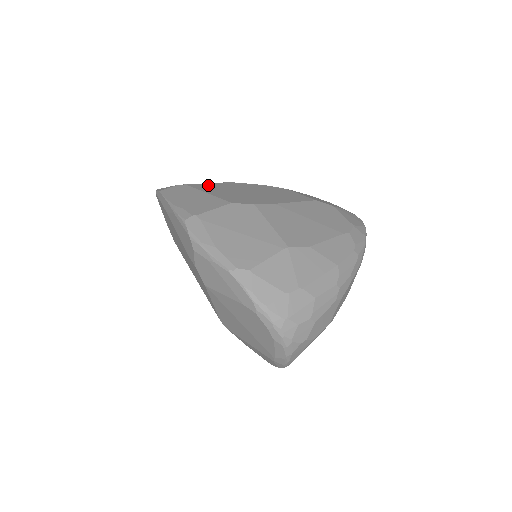
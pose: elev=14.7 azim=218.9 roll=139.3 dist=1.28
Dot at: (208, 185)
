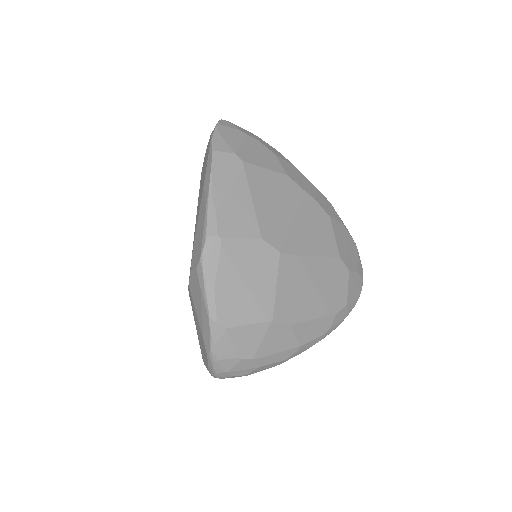
Dot at: (263, 175)
